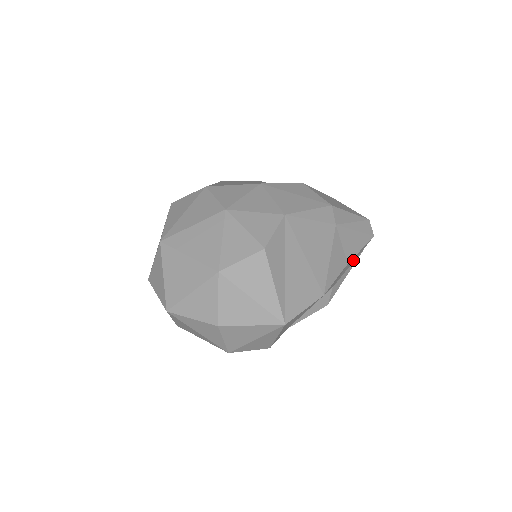
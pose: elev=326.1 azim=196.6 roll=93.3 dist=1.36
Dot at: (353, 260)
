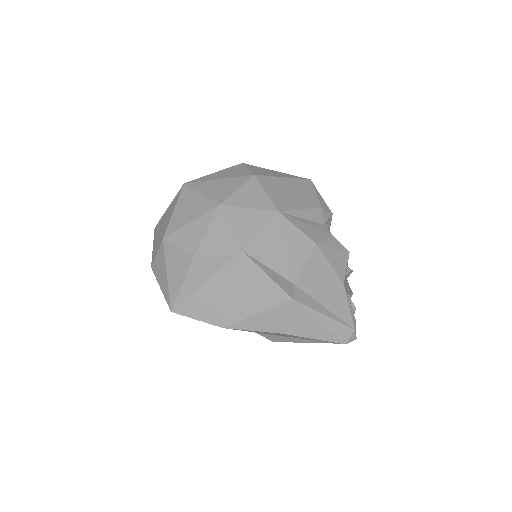
Dot at: (306, 338)
